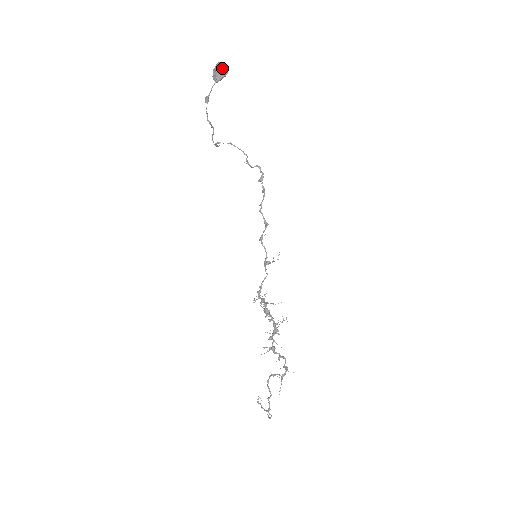
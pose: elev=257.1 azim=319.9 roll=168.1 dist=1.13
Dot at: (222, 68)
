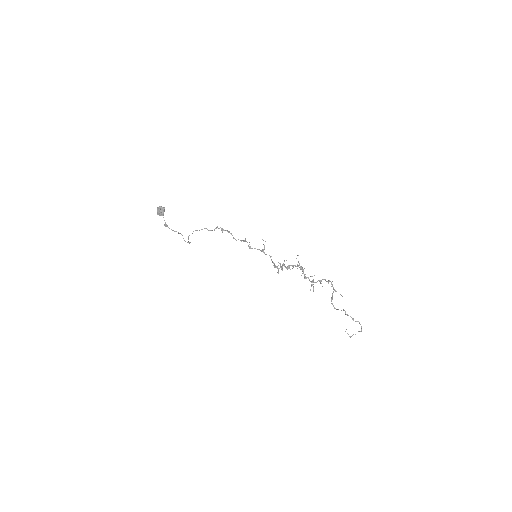
Dot at: (160, 207)
